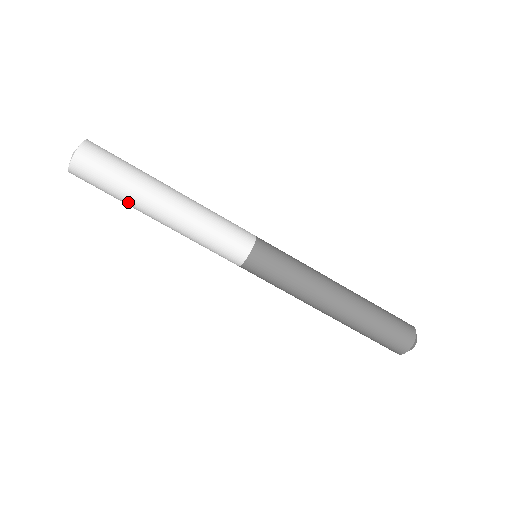
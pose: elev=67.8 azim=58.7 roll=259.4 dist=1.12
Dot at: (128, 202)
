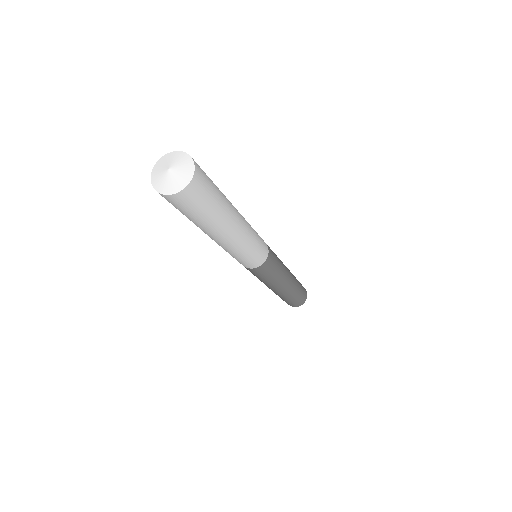
Dot at: occluded
